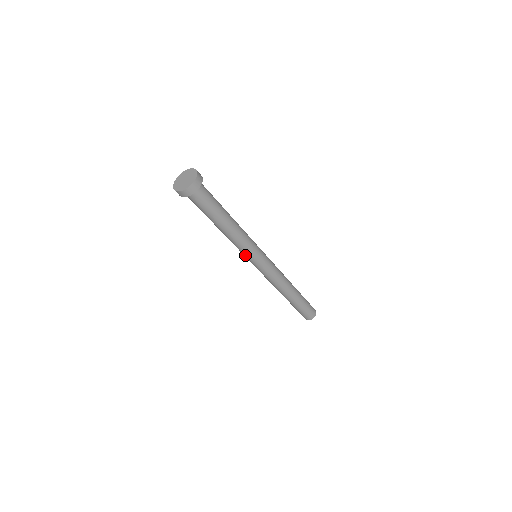
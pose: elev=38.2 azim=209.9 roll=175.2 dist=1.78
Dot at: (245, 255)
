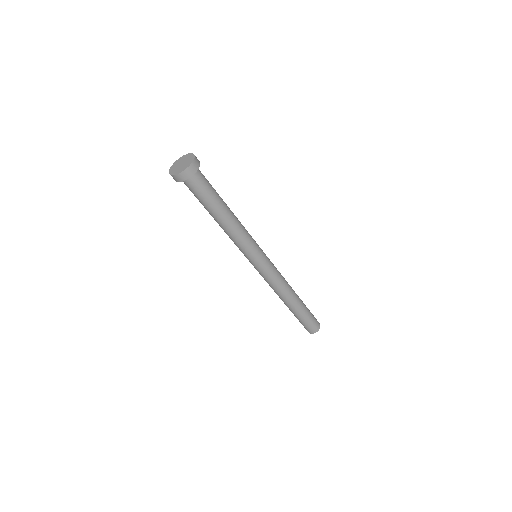
Dot at: (243, 253)
